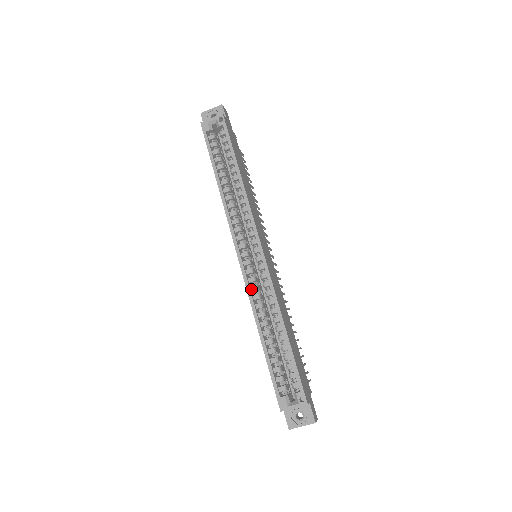
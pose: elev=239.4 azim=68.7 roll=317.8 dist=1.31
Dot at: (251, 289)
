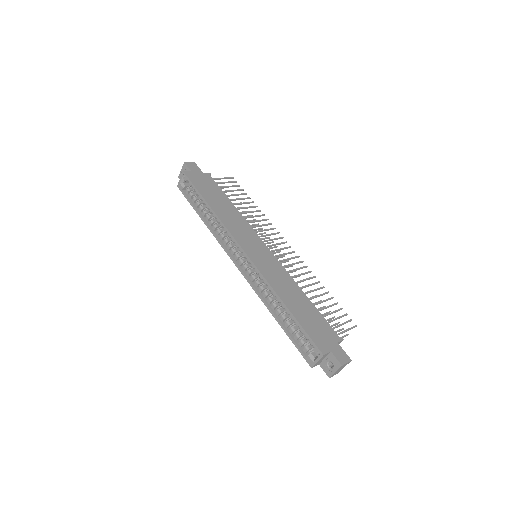
Dot at: (255, 286)
